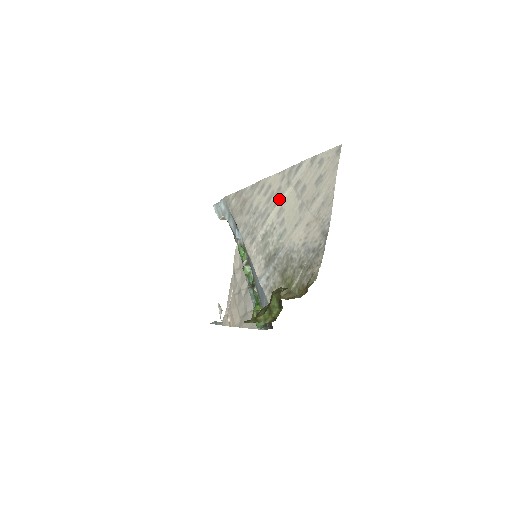
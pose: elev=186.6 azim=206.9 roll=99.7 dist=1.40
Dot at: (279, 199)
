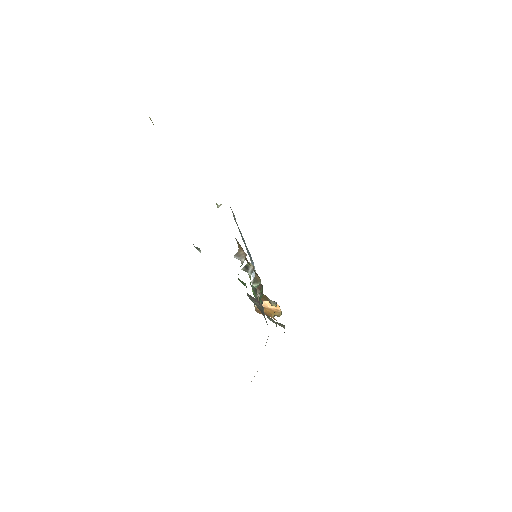
Dot at: occluded
